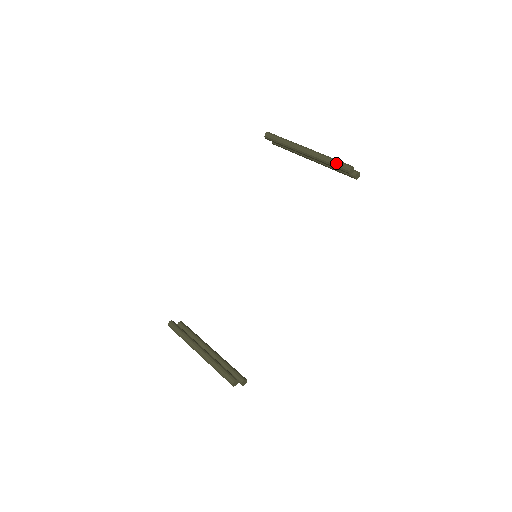
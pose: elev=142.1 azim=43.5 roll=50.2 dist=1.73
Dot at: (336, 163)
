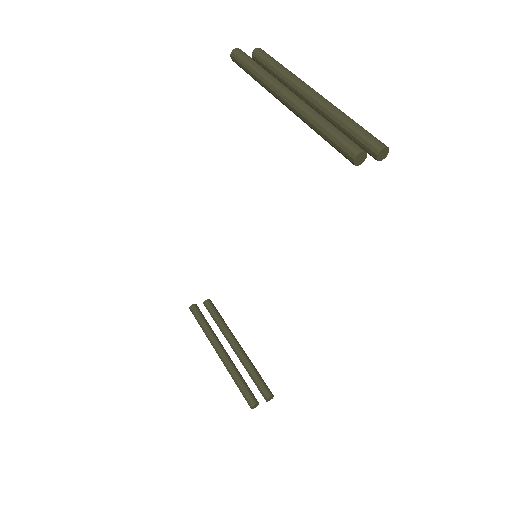
Dot at: (331, 141)
